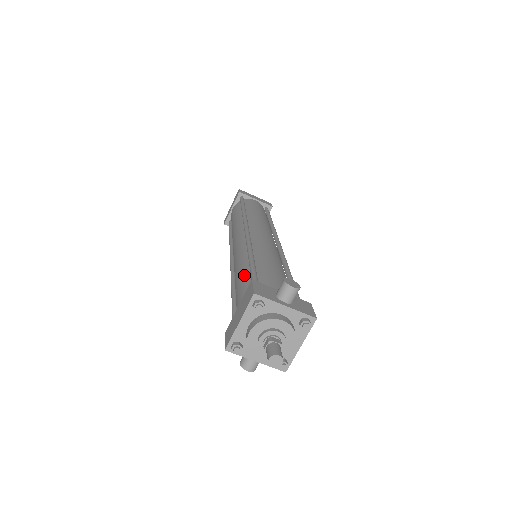
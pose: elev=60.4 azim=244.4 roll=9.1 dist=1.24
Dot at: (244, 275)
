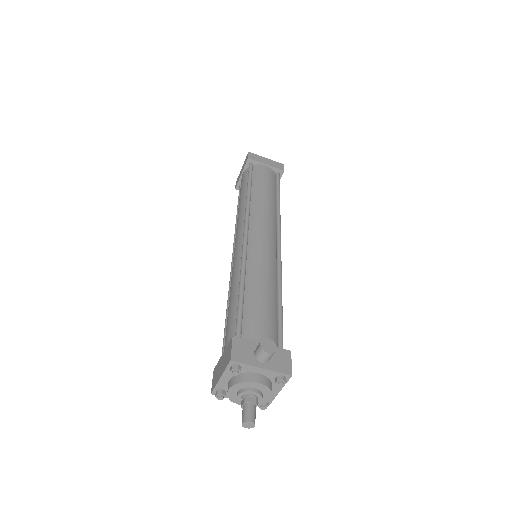
Dot at: (233, 307)
